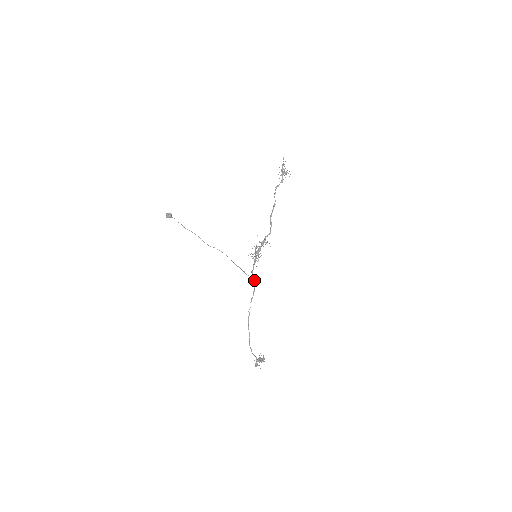
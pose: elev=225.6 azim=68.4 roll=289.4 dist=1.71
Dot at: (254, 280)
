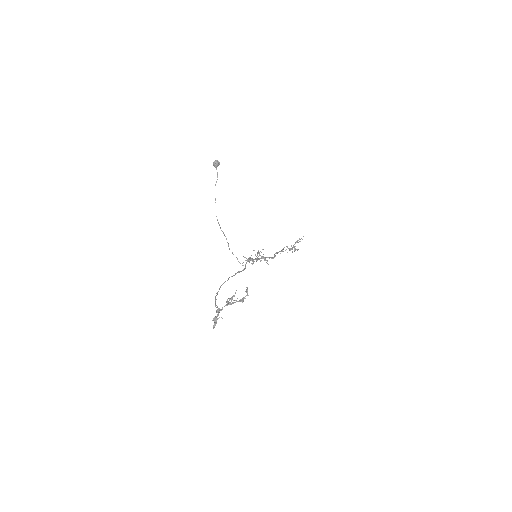
Dot at: occluded
